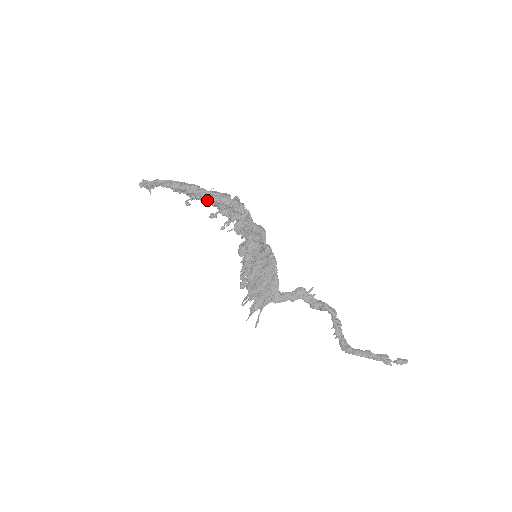
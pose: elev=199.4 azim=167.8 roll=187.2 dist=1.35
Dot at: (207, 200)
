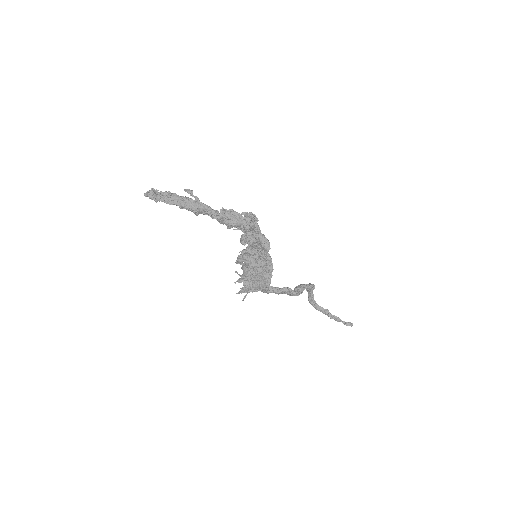
Dot at: occluded
